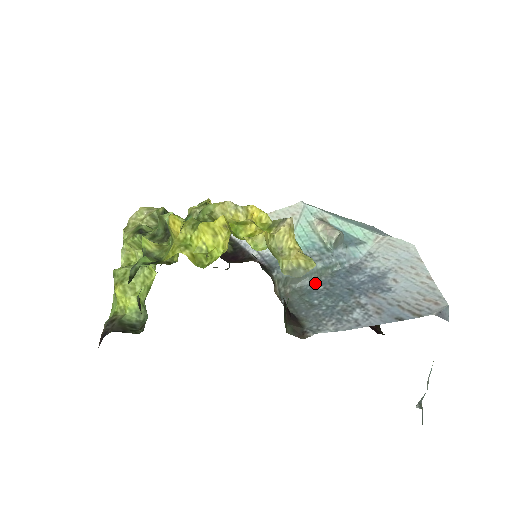
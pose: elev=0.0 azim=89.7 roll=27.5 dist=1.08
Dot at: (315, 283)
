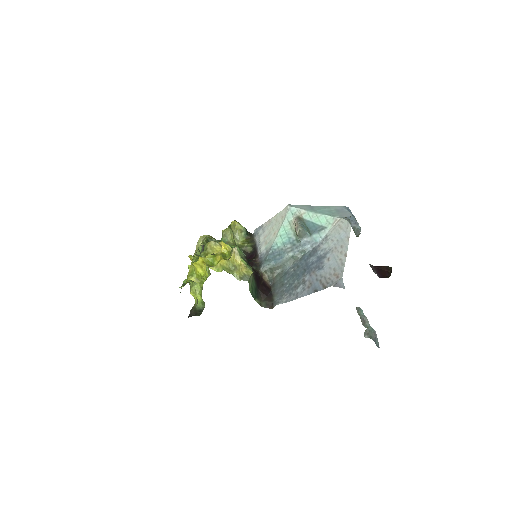
Dot at: (291, 266)
